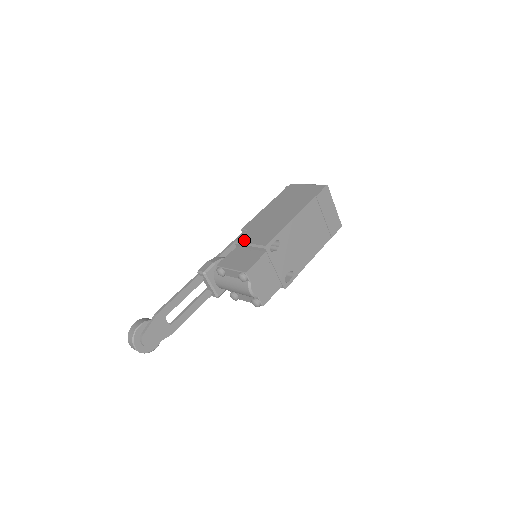
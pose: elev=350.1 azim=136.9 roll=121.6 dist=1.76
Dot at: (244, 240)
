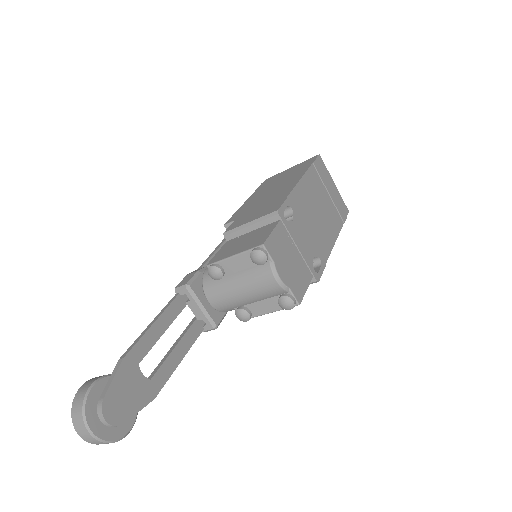
Dot at: (237, 225)
